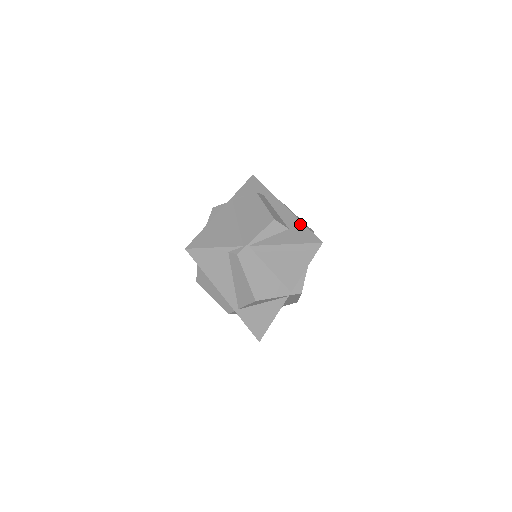
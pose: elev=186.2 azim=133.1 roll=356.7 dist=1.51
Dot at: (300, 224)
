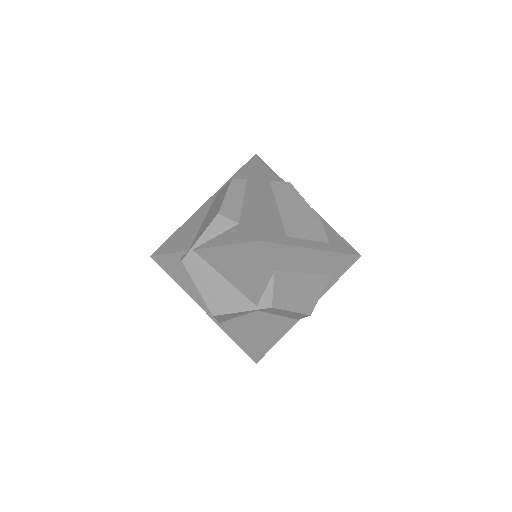
Dot at: (253, 215)
